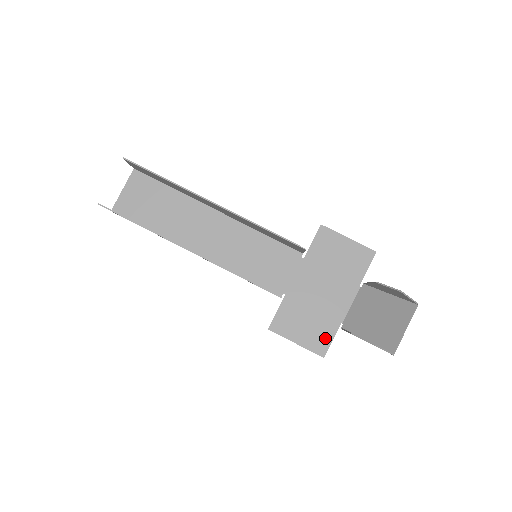
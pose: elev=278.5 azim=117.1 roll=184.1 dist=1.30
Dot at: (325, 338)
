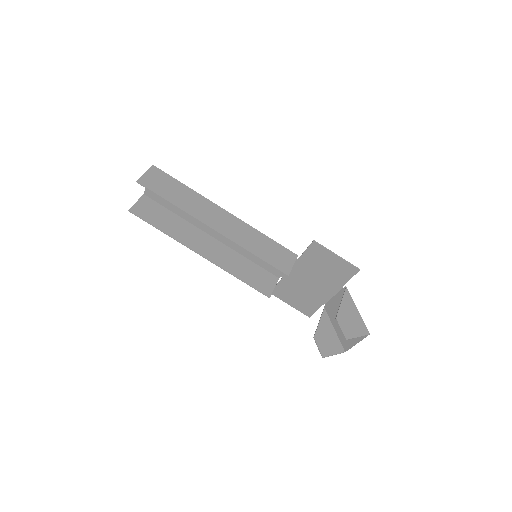
Dot at: (311, 308)
